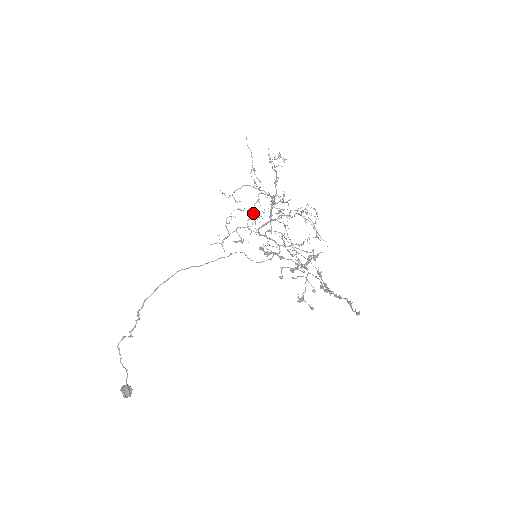
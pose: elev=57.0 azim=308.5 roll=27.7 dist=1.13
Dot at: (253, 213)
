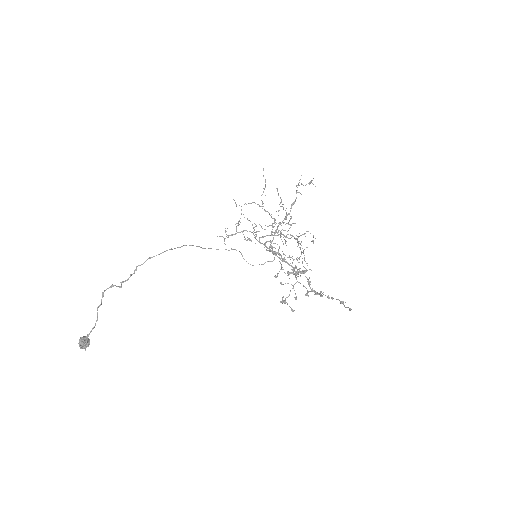
Dot at: (259, 224)
